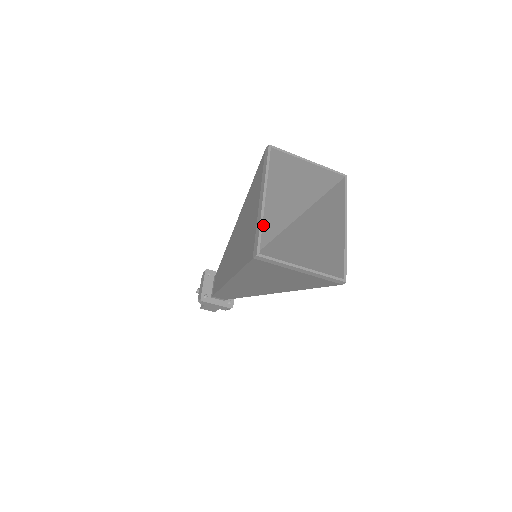
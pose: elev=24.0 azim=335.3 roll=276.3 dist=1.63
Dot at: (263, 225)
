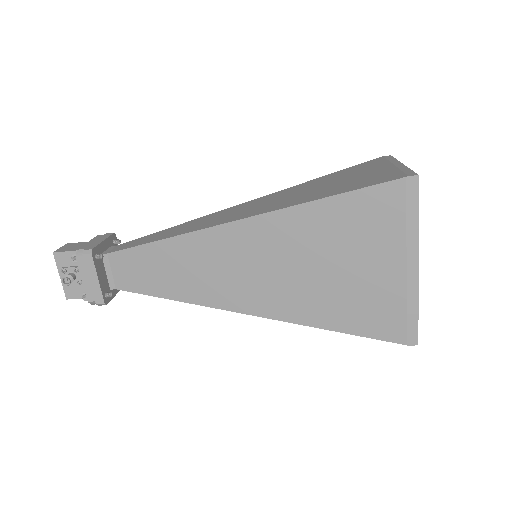
Dot at: occluded
